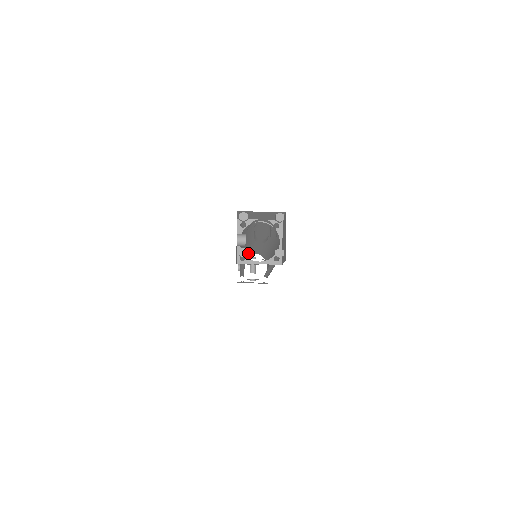
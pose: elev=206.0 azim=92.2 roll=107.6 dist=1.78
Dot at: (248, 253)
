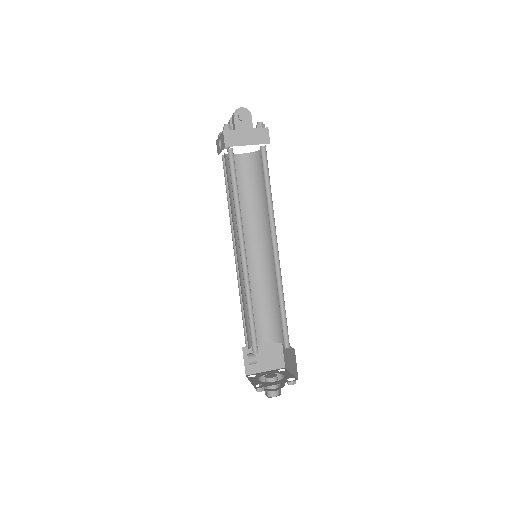
Dot at: occluded
